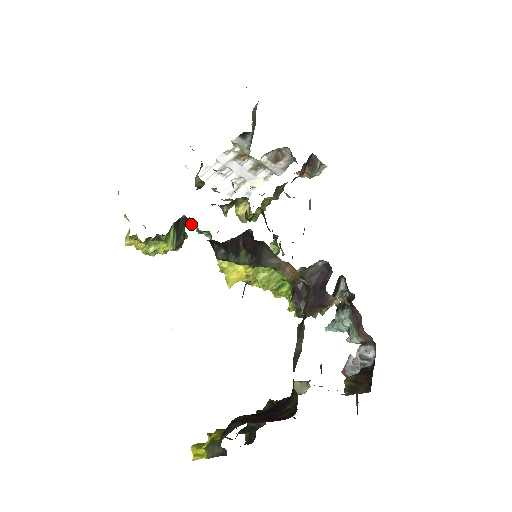
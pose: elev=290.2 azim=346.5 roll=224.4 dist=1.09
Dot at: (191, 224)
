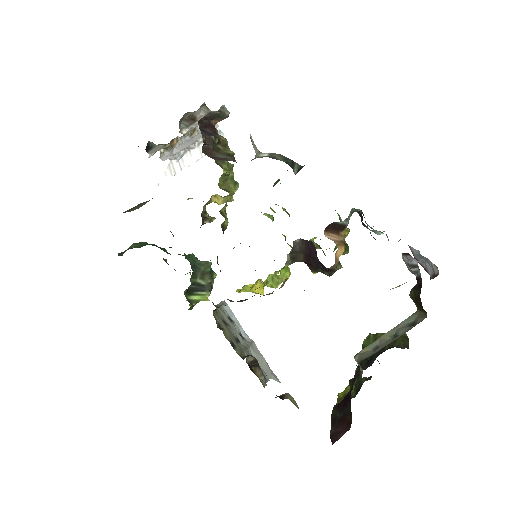
Dot at: occluded
